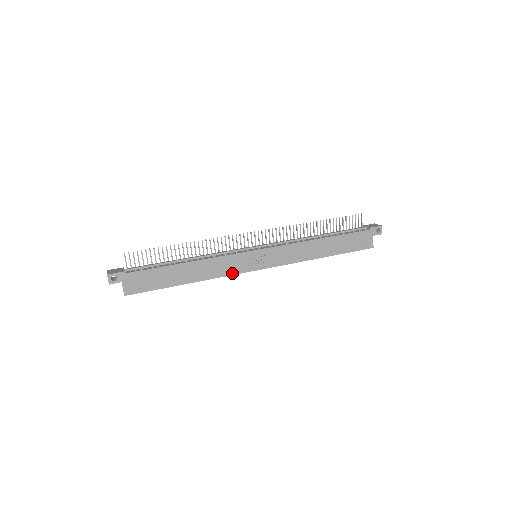
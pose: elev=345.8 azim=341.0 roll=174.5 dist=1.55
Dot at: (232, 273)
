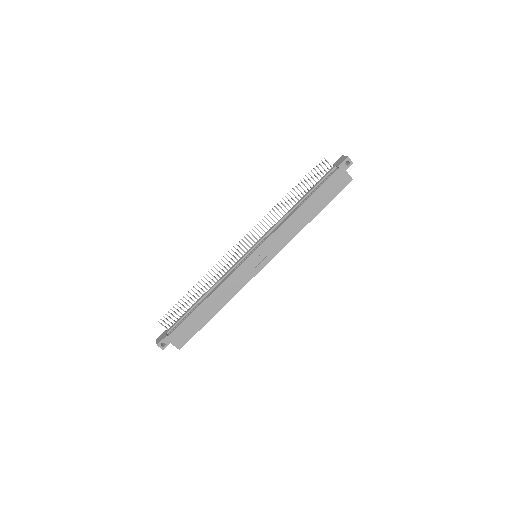
Dot at: (245, 283)
